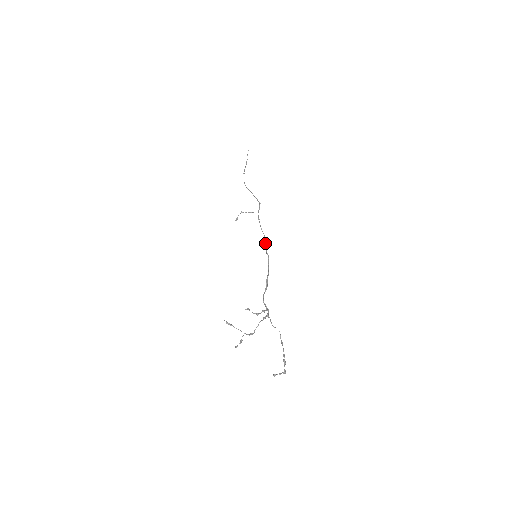
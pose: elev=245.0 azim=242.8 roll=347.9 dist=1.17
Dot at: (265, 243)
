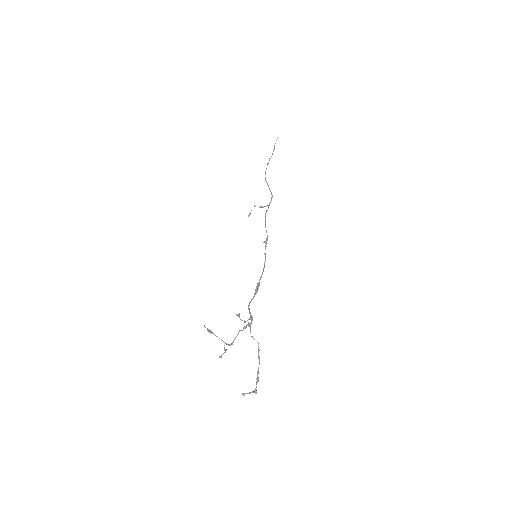
Dot at: (265, 242)
